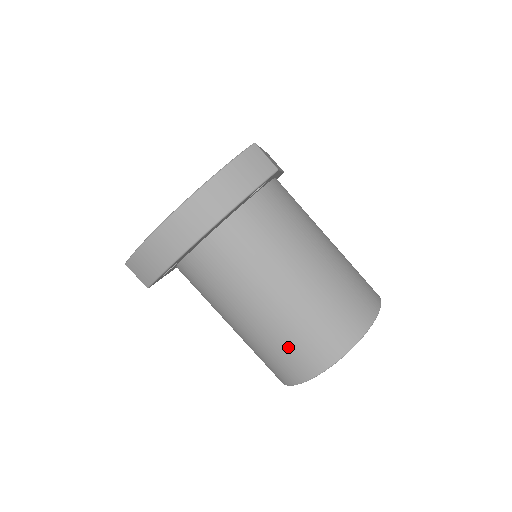
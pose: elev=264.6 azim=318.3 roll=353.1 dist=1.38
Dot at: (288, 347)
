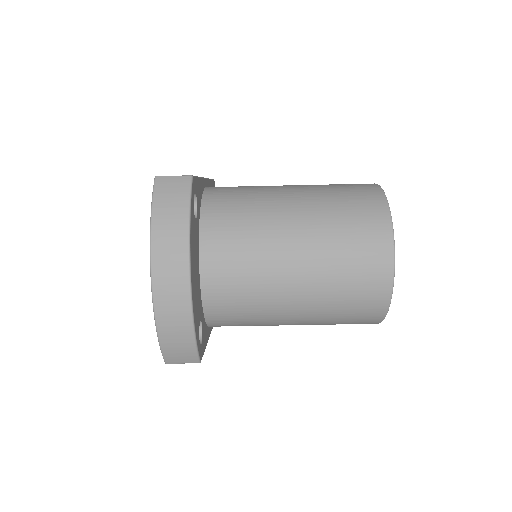
Dot at: (348, 292)
